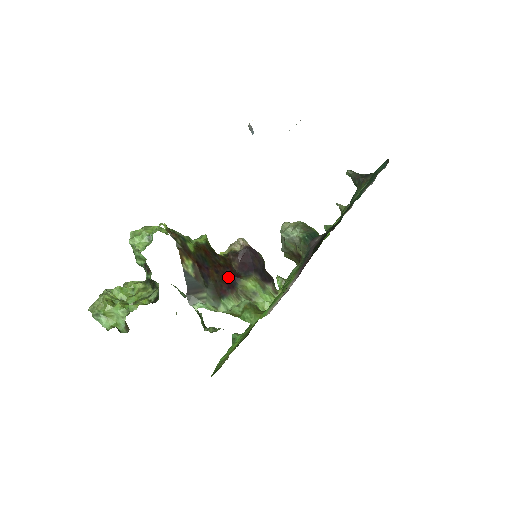
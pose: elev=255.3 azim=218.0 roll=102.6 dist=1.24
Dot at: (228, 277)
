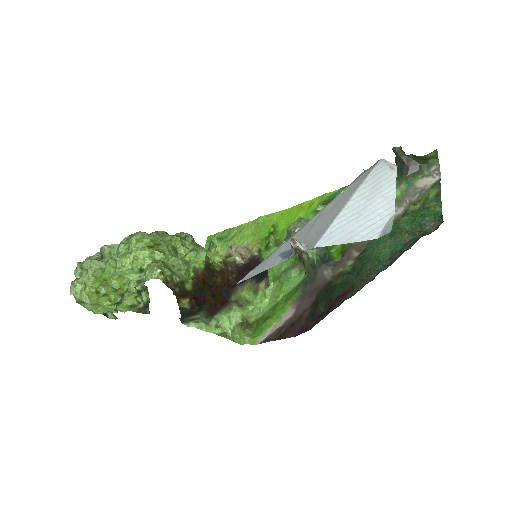
Dot at: (223, 294)
